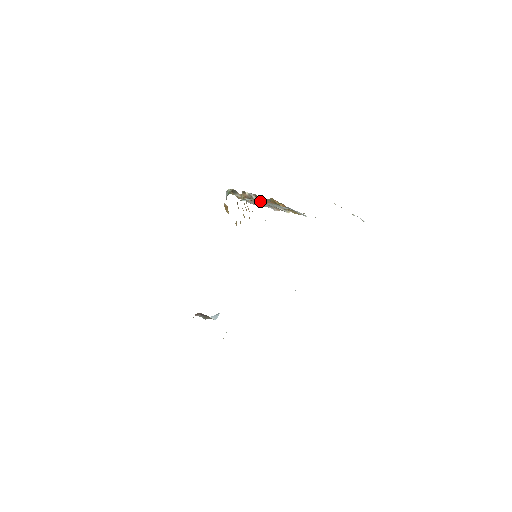
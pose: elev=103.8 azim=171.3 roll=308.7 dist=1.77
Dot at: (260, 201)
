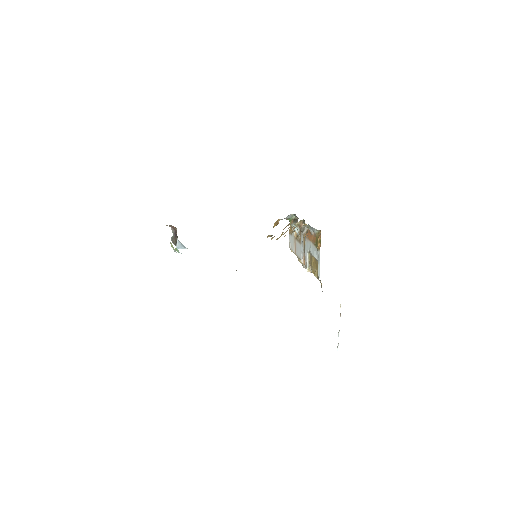
Dot at: (305, 238)
